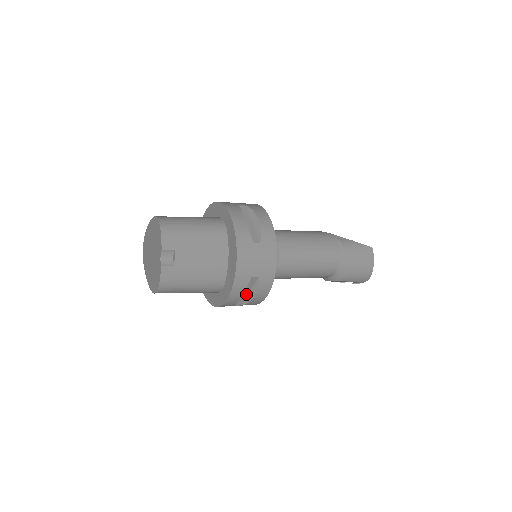
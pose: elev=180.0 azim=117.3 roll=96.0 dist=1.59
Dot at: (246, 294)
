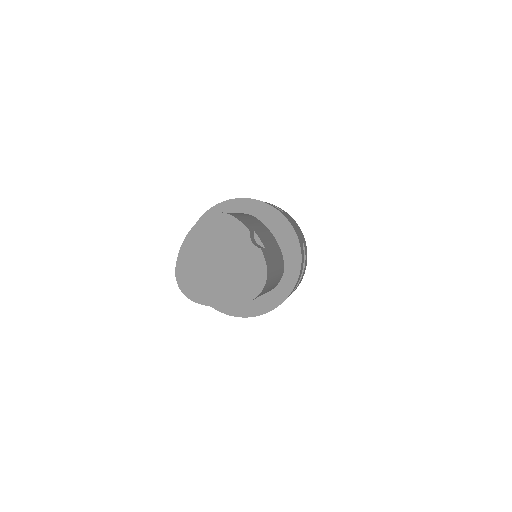
Dot at: occluded
